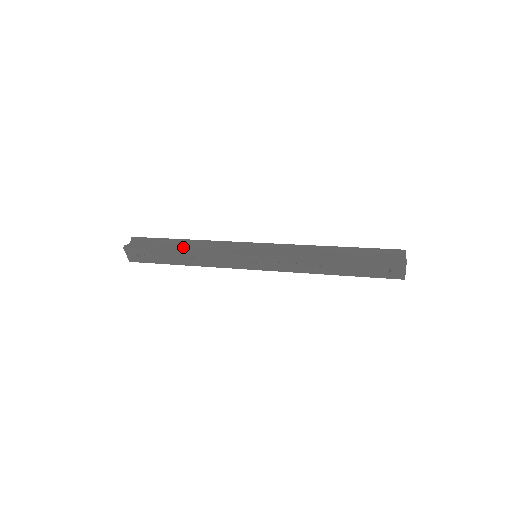
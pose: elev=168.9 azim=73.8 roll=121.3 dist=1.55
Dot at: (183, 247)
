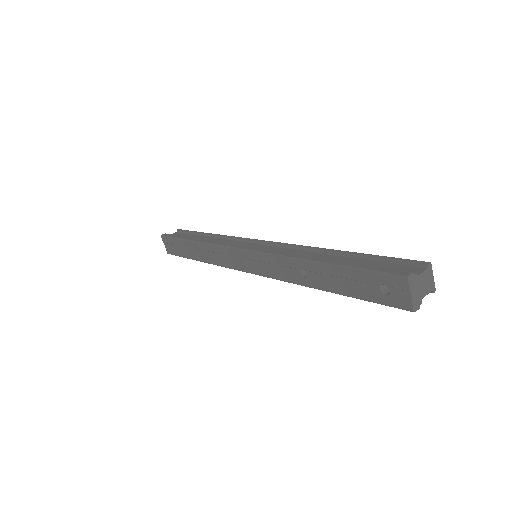
Dot at: occluded
